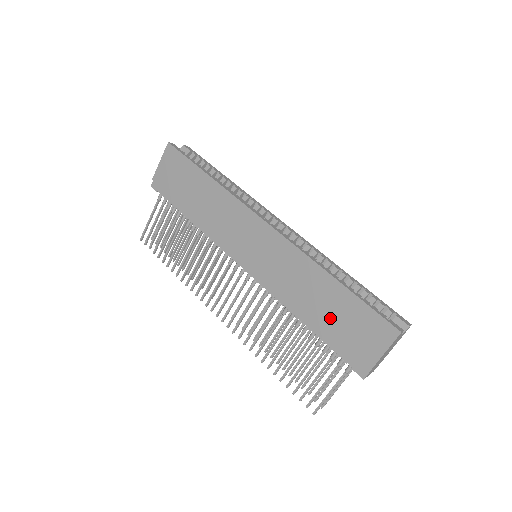
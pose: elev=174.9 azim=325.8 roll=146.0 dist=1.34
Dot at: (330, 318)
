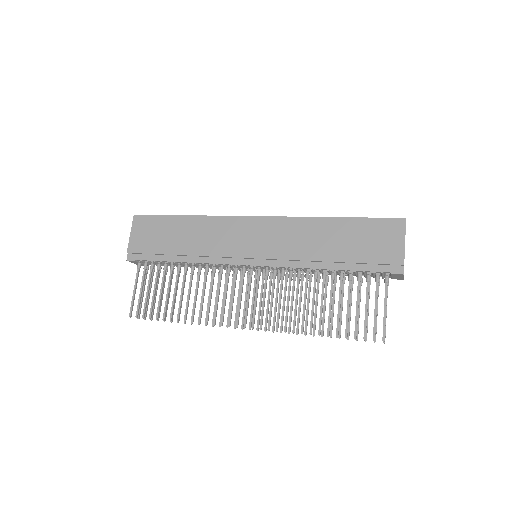
Dot at: (348, 247)
